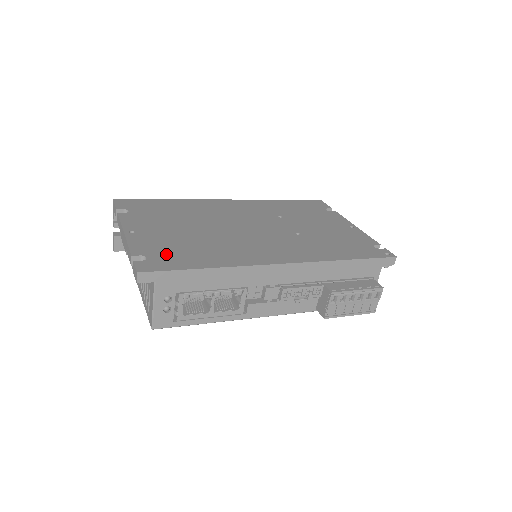
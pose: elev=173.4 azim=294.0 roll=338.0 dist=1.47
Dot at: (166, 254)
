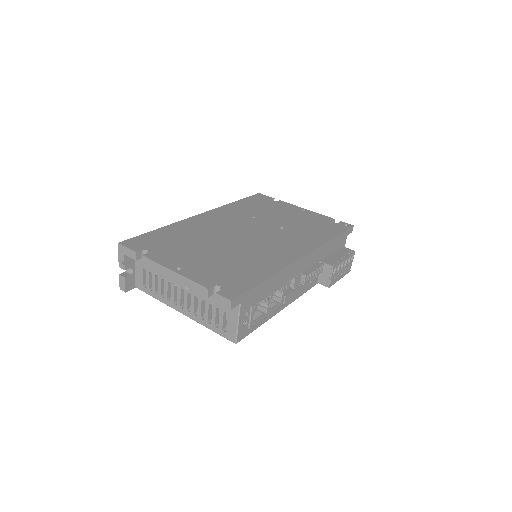
Dot at: (228, 278)
